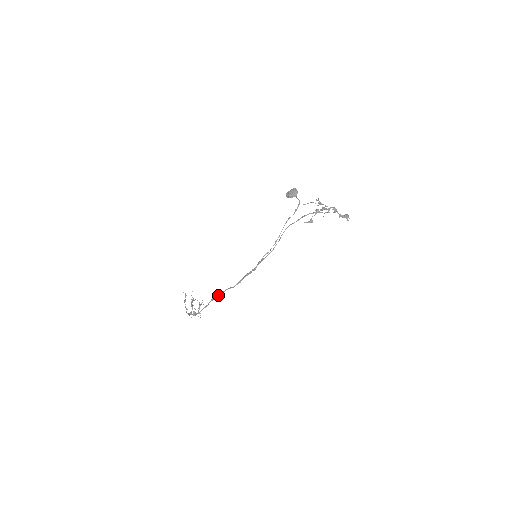
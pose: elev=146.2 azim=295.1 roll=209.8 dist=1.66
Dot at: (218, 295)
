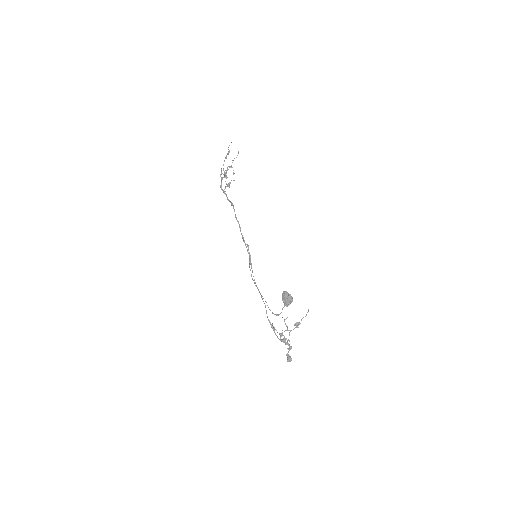
Dot at: occluded
